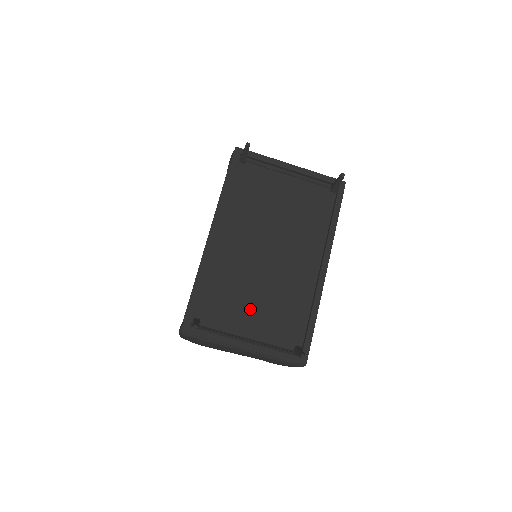
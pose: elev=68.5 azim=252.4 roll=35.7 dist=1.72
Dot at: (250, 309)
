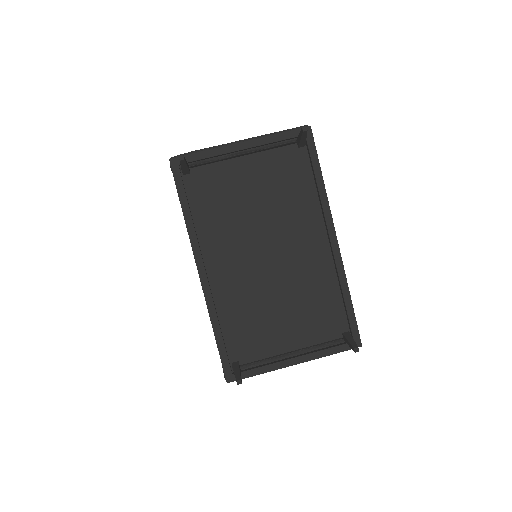
Dot at: (280, 323)
